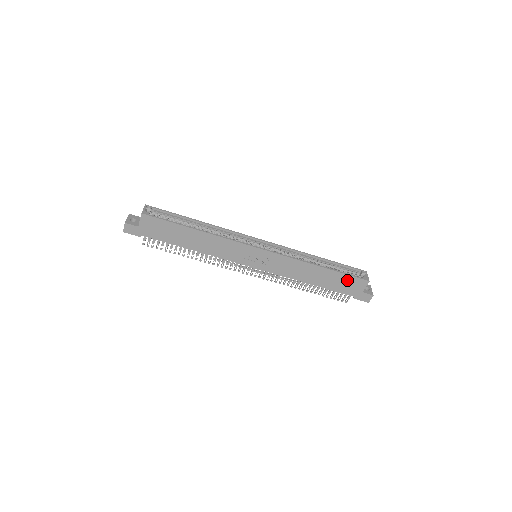
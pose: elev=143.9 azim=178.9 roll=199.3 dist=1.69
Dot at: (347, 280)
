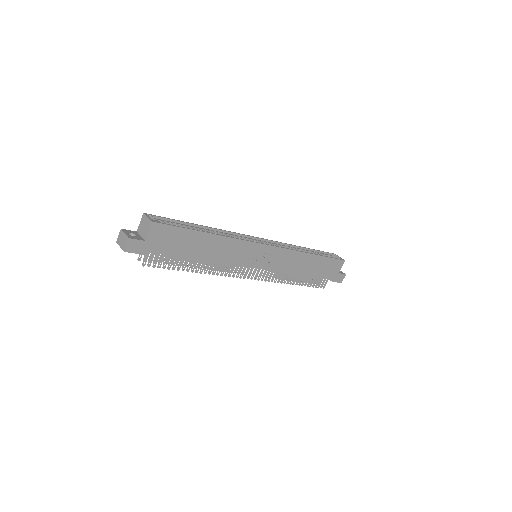
Dot at: (330, 264)
